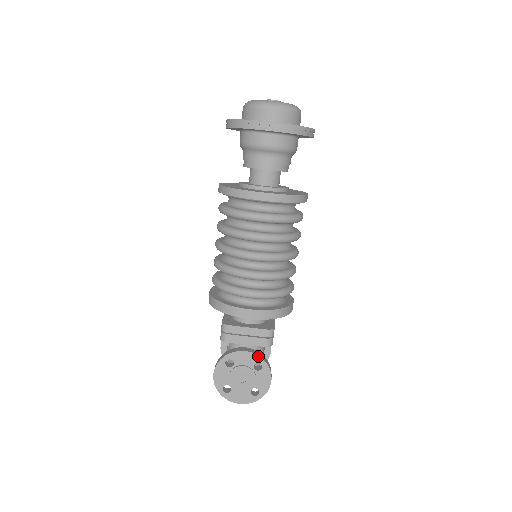
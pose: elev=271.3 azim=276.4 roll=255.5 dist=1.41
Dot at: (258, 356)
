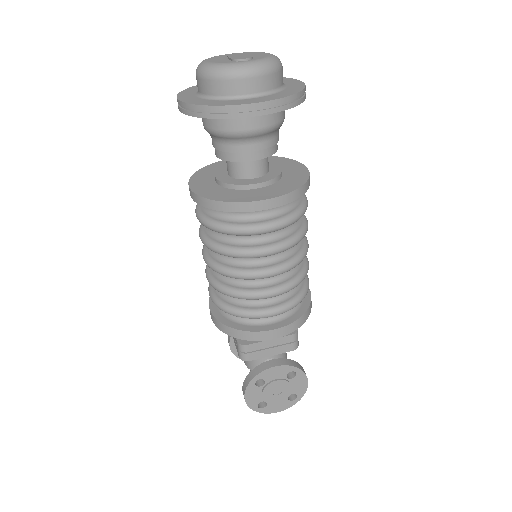
Dot at: (290, 366)
